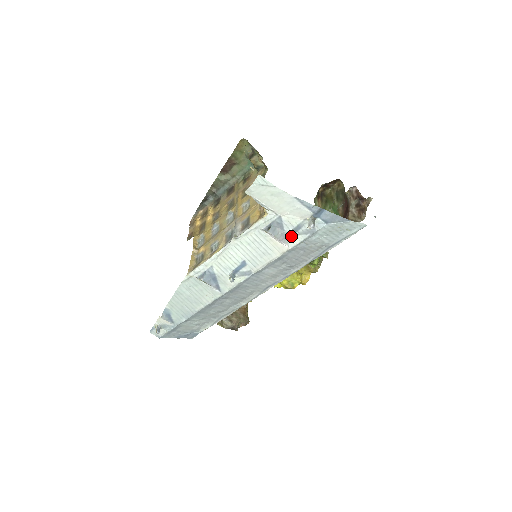
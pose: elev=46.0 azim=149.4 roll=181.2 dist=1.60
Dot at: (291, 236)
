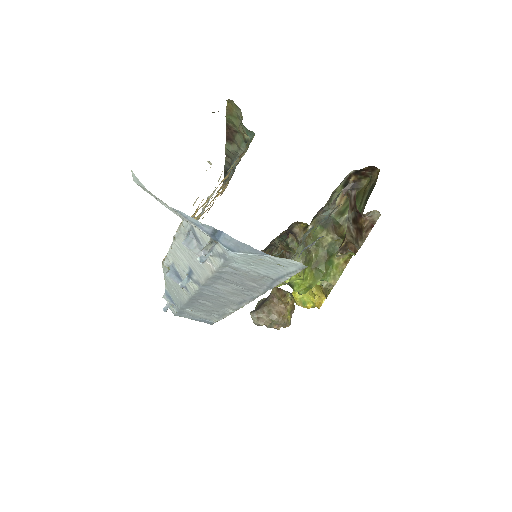
Dot at: (199, 257)
